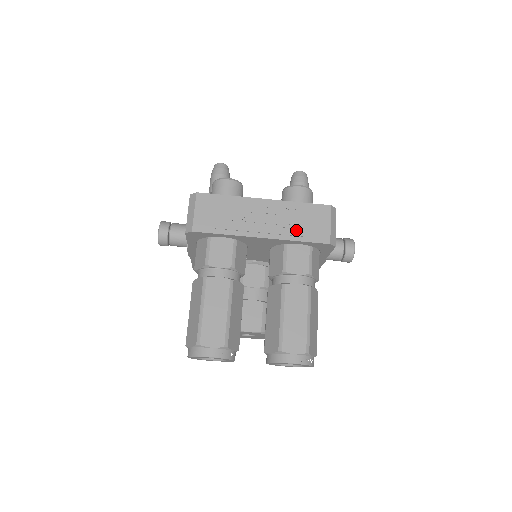
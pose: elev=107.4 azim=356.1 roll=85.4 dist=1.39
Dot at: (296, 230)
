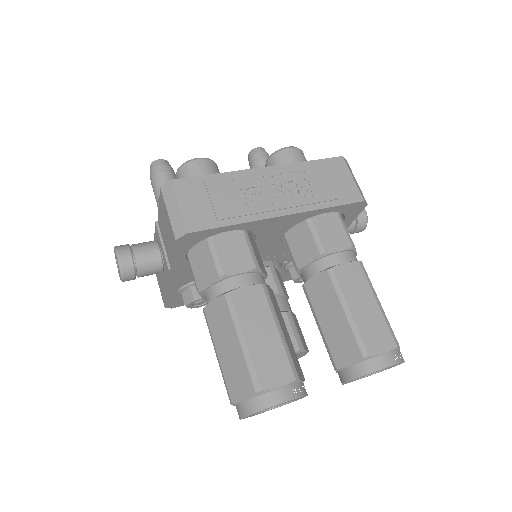
Dot at: (318, 195)
